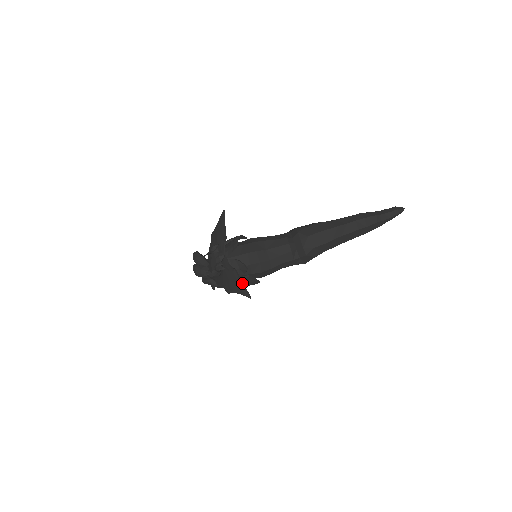
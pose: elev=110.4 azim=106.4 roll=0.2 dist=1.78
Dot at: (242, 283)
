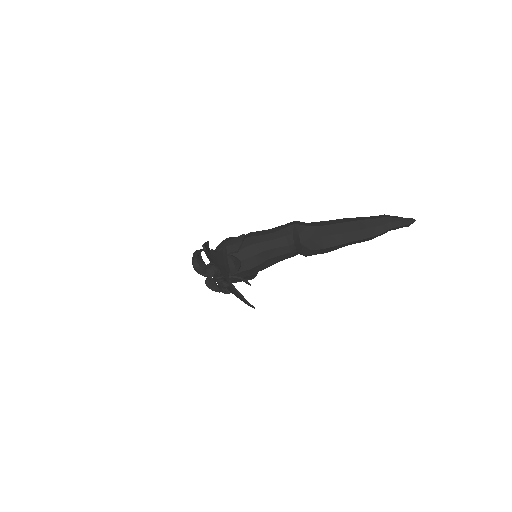
Dot at: (247, 302)
